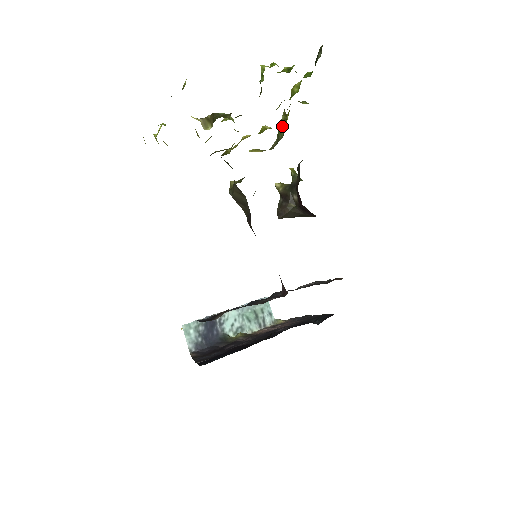
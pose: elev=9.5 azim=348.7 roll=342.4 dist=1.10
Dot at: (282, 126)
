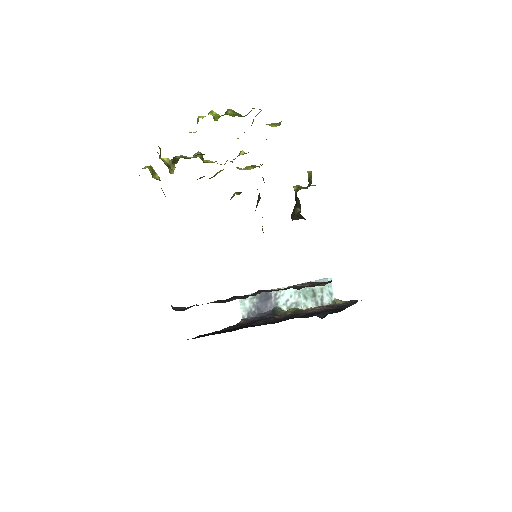
Dot at: occluded
